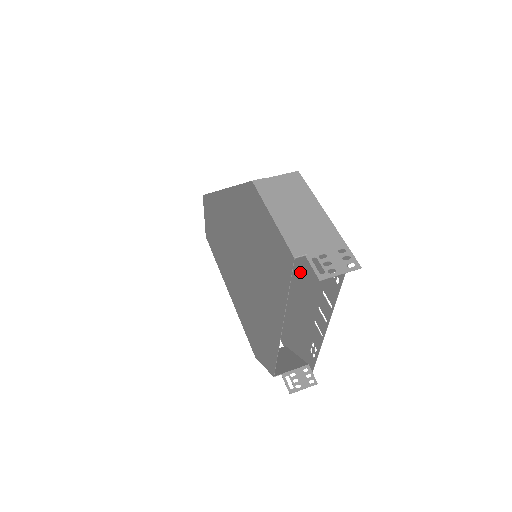
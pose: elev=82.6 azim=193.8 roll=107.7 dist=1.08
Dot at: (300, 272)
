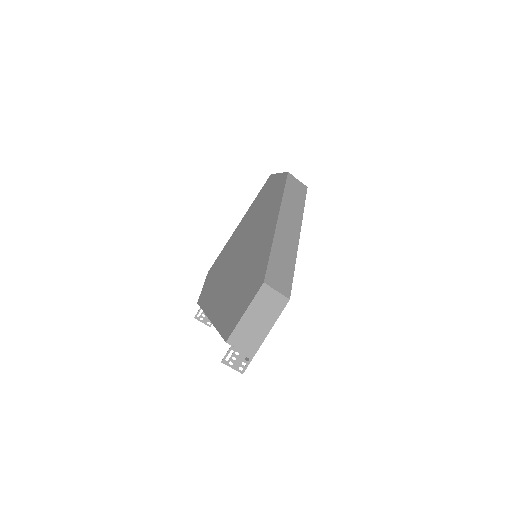
Dot at: occluded
